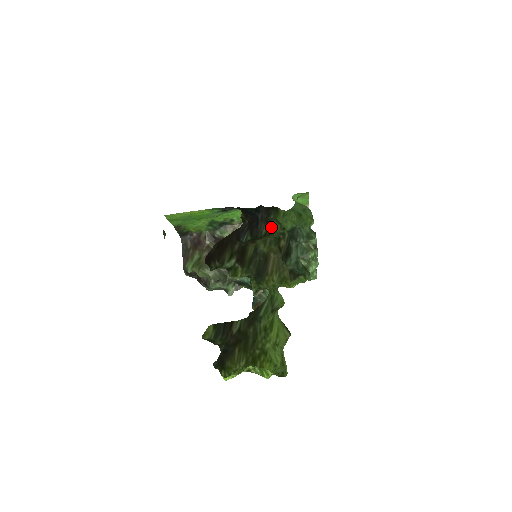
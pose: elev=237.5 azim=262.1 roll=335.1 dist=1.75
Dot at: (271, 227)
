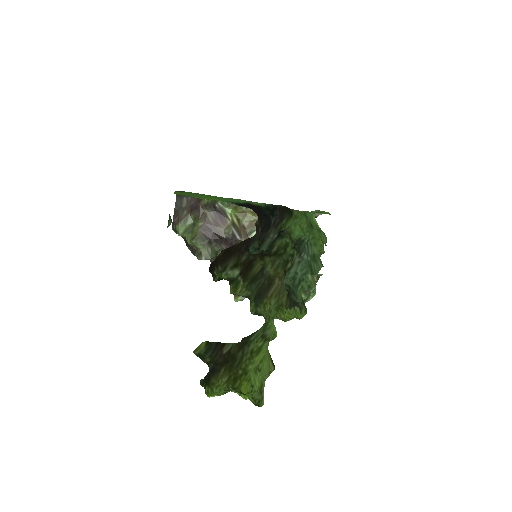
Dot at: (283, 246)
